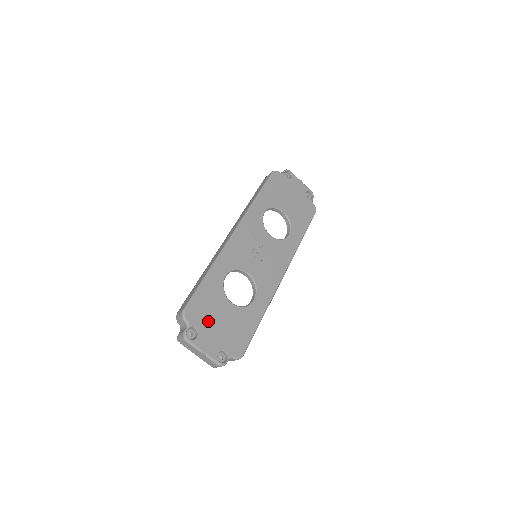
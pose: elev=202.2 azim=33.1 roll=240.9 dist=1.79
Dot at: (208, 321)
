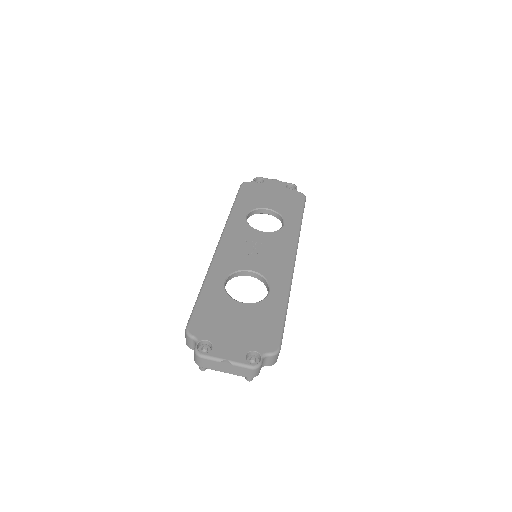
Dot at: (220, 328)
